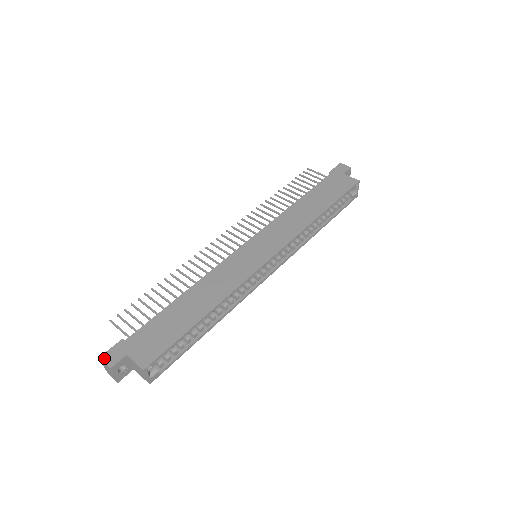
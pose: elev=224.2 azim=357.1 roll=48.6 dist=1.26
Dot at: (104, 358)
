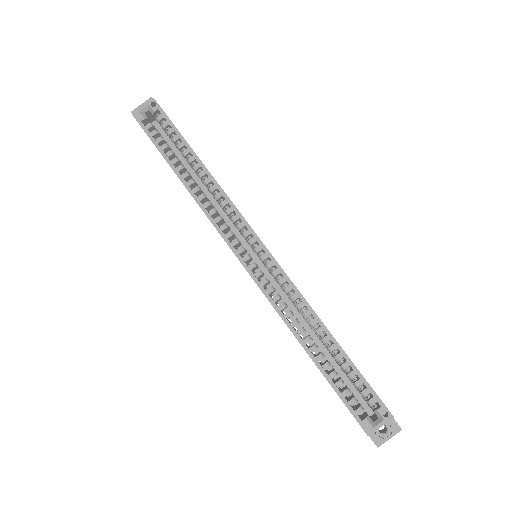
Dot at: occluded
